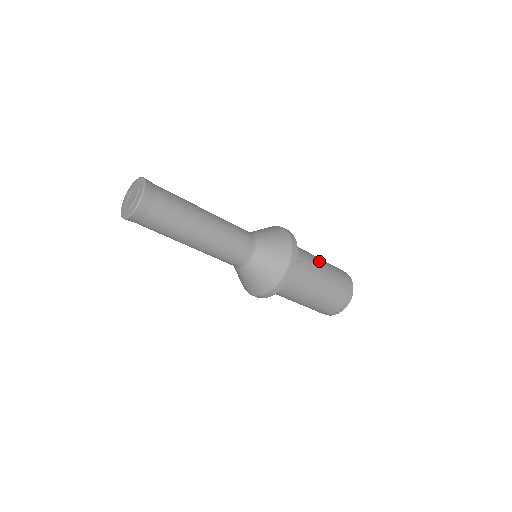
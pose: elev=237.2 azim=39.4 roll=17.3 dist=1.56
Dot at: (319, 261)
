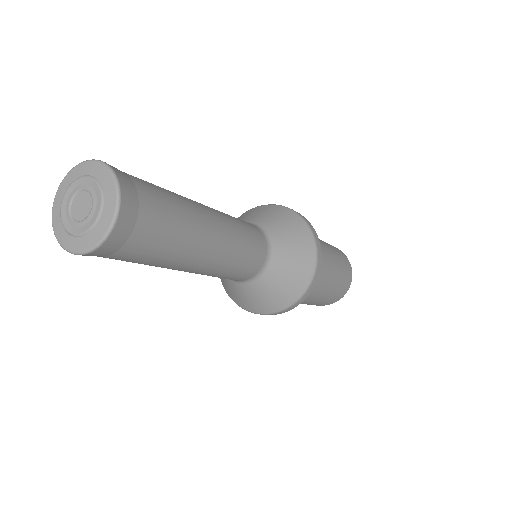
Dot at: (330, 258)
